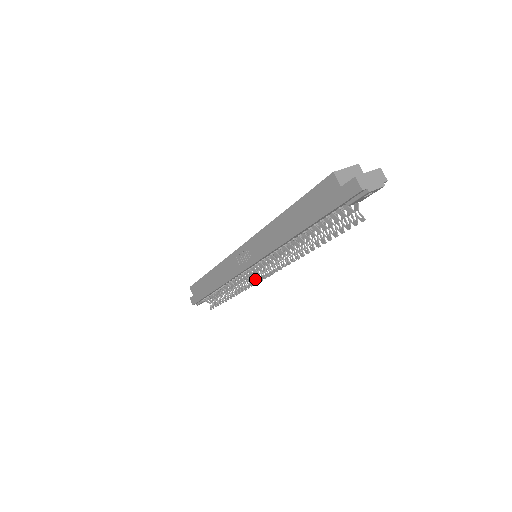
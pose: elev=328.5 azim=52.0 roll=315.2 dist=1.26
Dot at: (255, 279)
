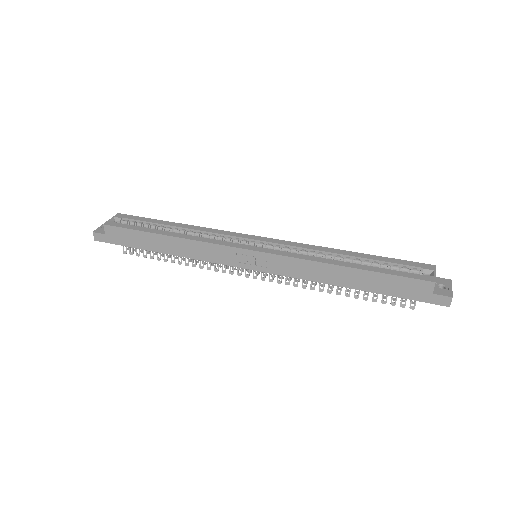
Dot at: (232, 266)
